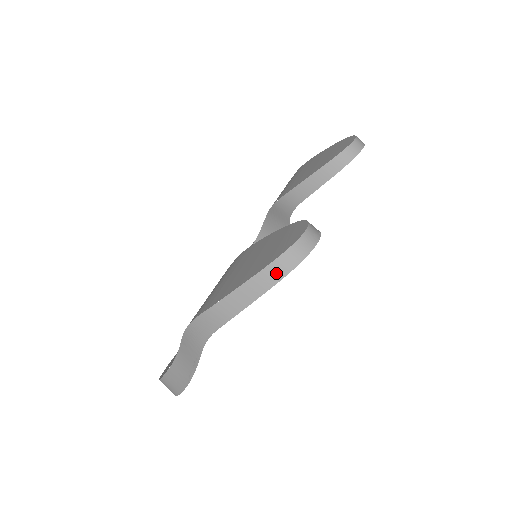
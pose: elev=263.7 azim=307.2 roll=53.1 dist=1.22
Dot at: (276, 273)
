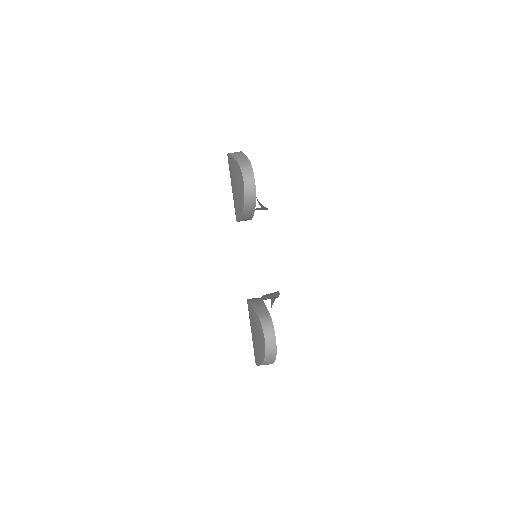
Dot at: (270, 361)
